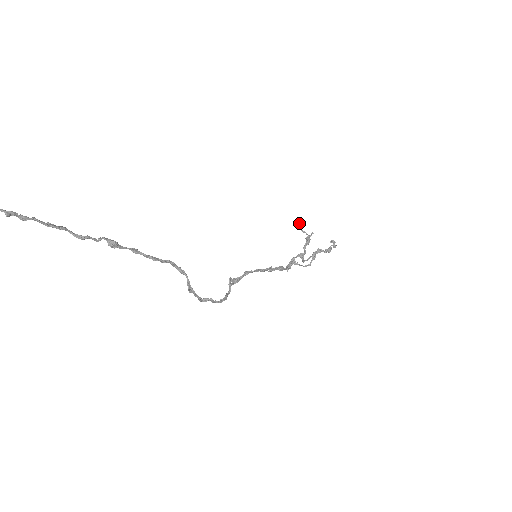
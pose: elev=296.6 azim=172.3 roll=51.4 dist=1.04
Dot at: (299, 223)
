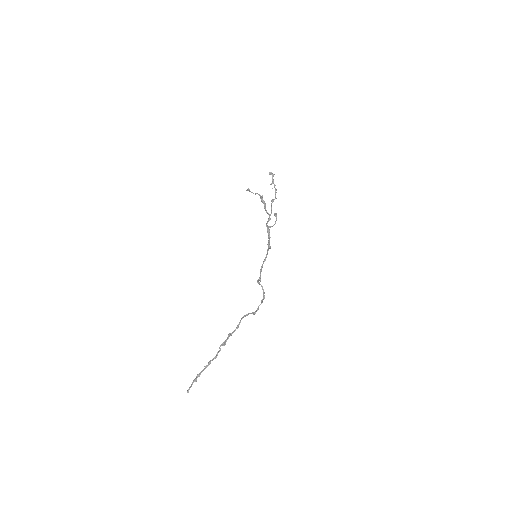
Dot at: (248, 190)
